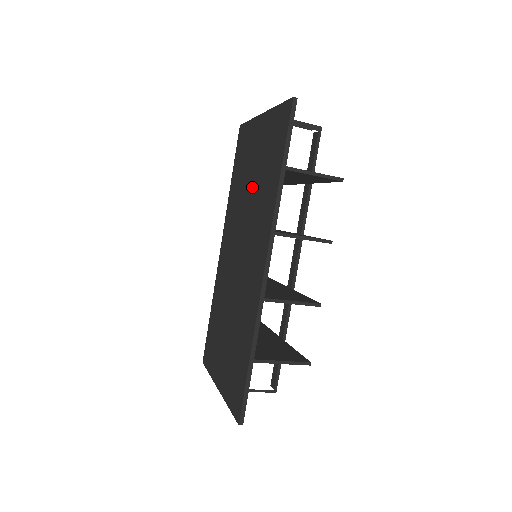
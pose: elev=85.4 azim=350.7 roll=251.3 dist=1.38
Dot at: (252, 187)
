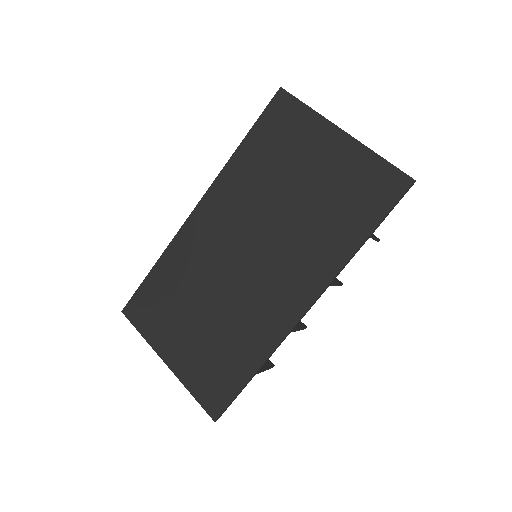
Dot at: (297, 202)
